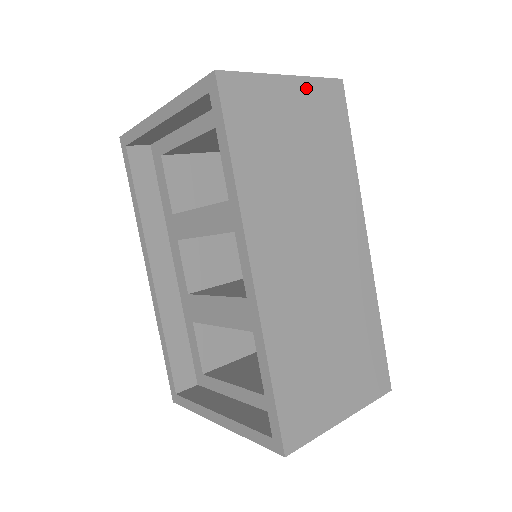
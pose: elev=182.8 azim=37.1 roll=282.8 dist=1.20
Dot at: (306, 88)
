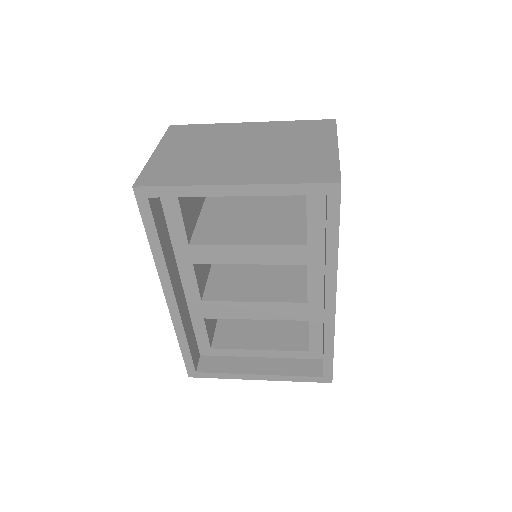
Dot at: occluded
